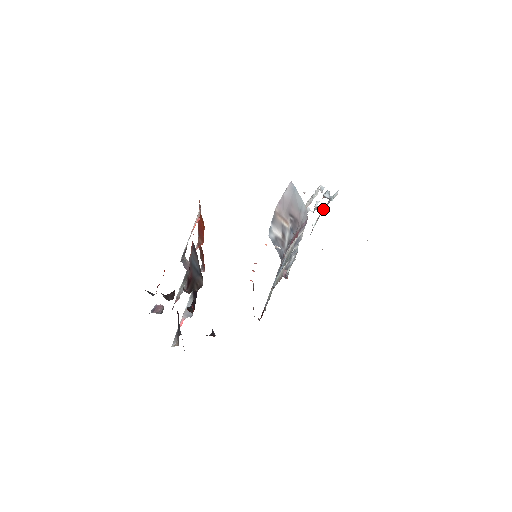
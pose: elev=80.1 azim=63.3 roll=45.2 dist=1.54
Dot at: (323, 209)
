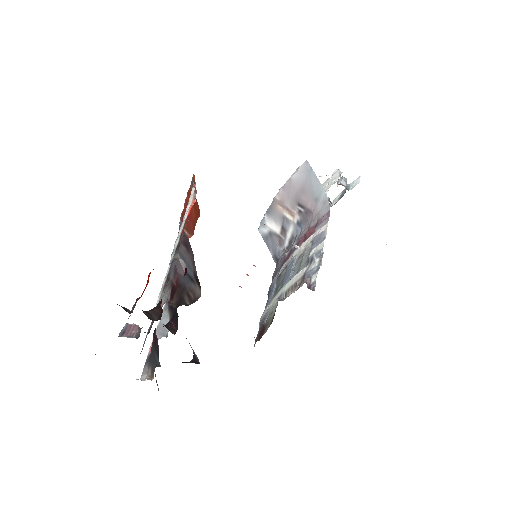
Dot at: (334, 200)
